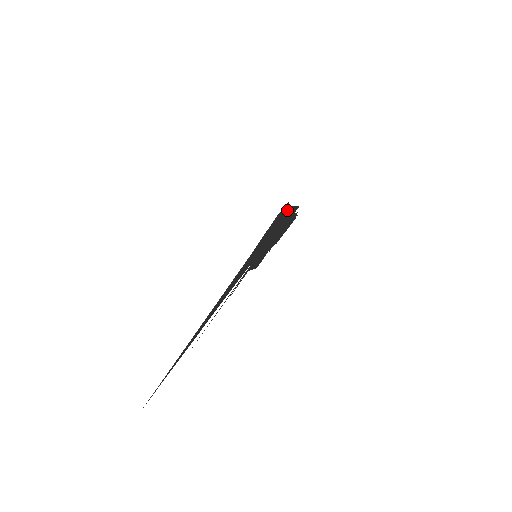
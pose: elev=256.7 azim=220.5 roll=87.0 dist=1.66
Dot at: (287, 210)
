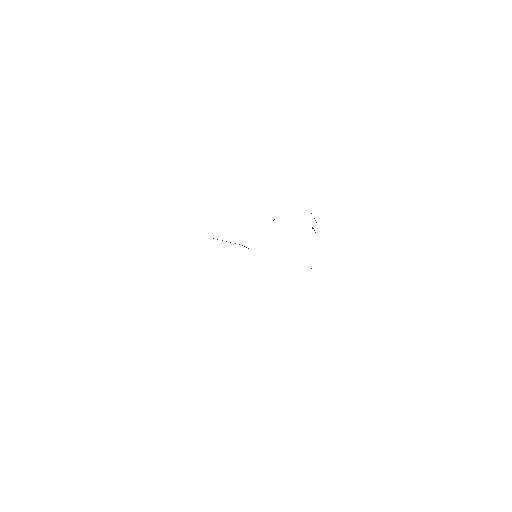
Dot at: occluded
